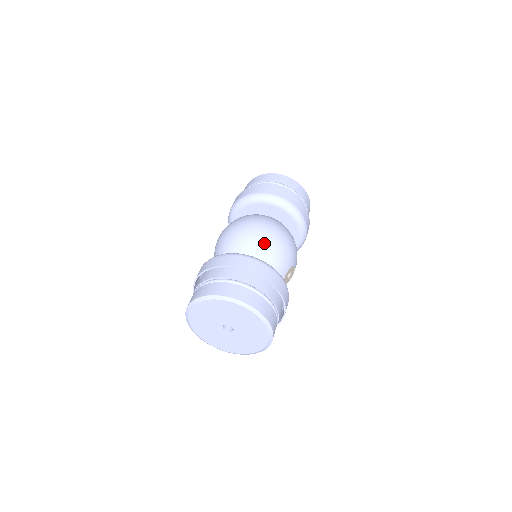
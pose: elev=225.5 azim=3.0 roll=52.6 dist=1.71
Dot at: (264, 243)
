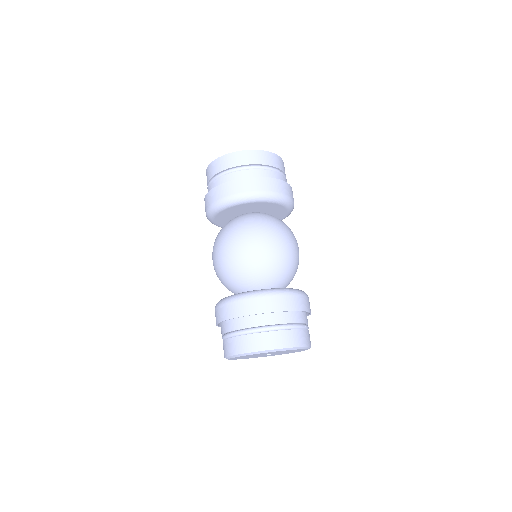
Dot at: (294, 265)
